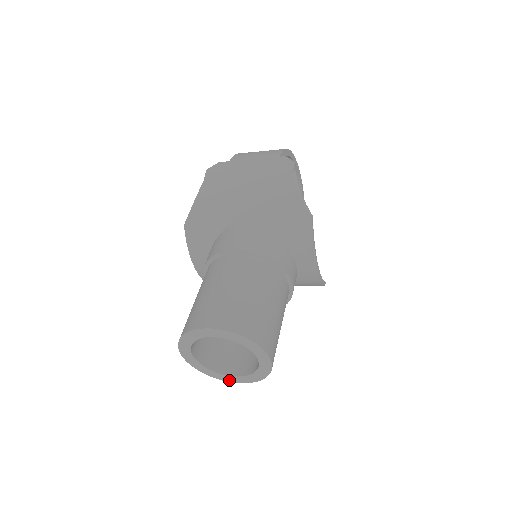
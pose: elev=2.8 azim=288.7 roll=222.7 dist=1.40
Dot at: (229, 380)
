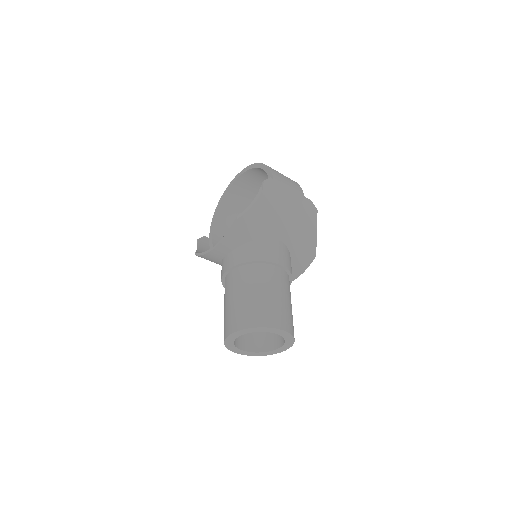
Dot at: (236, 351)
